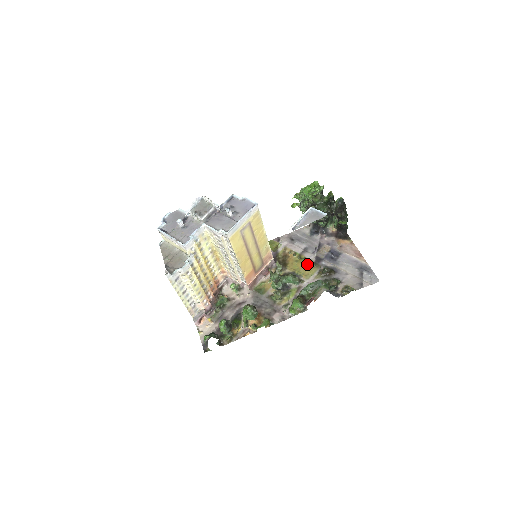
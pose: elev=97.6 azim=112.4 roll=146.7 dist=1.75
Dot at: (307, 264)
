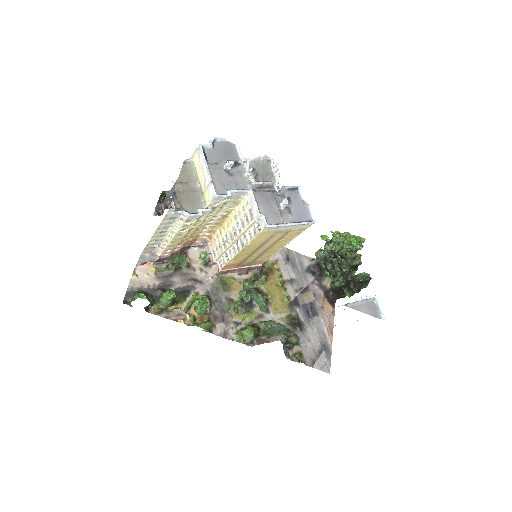
Dot at: (284, 297)
